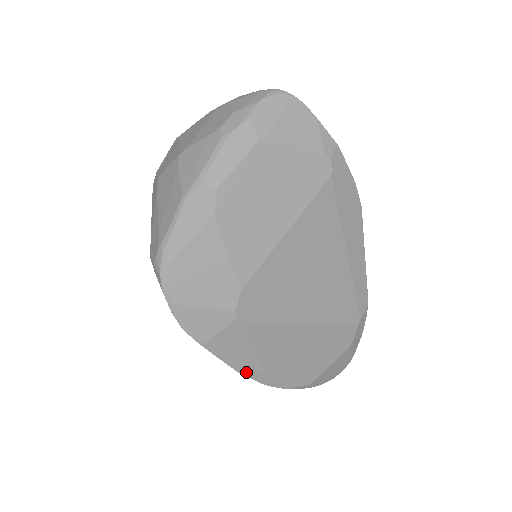
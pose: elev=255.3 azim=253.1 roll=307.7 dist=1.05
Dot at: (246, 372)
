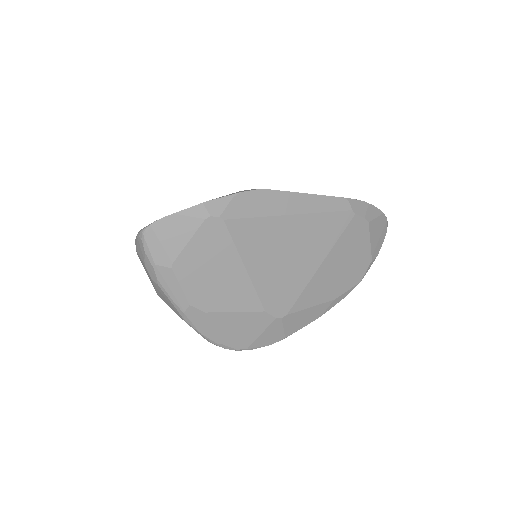
Dot at: (325, 311)
